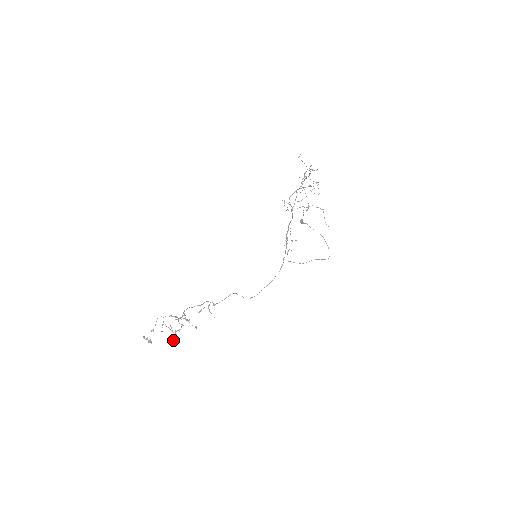
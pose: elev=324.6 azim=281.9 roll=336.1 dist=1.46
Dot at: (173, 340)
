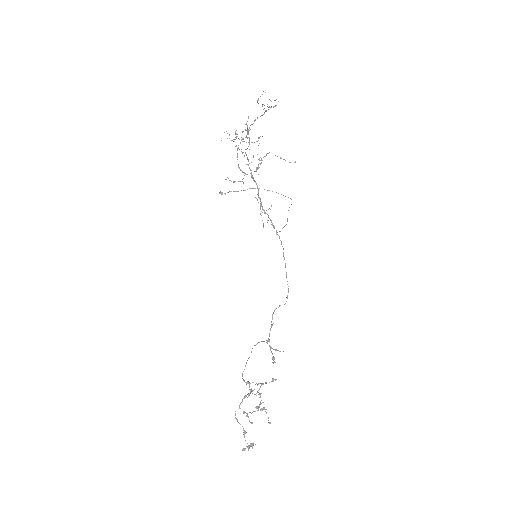
Dot at: occluded
